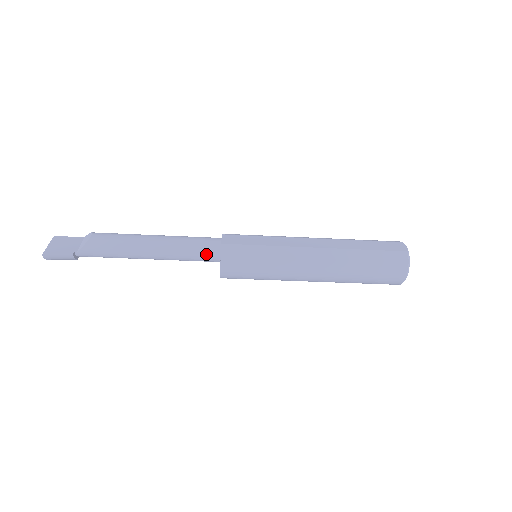
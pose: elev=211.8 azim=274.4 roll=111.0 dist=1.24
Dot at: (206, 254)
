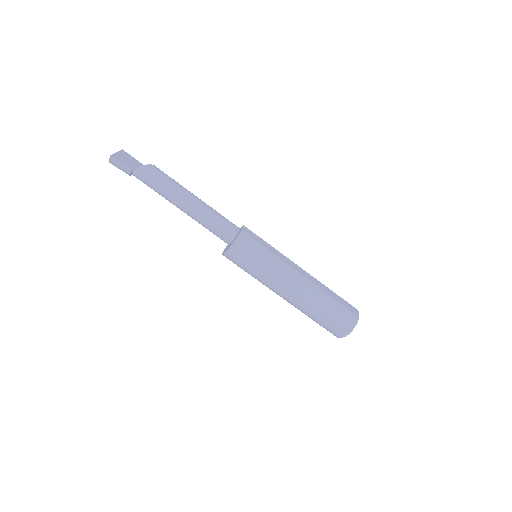
Dot at: (224, 232)
